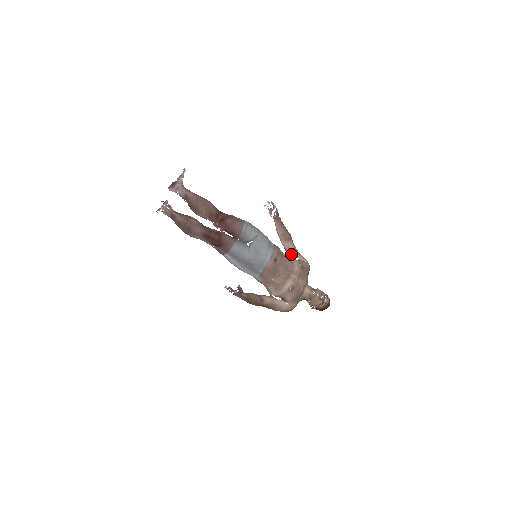
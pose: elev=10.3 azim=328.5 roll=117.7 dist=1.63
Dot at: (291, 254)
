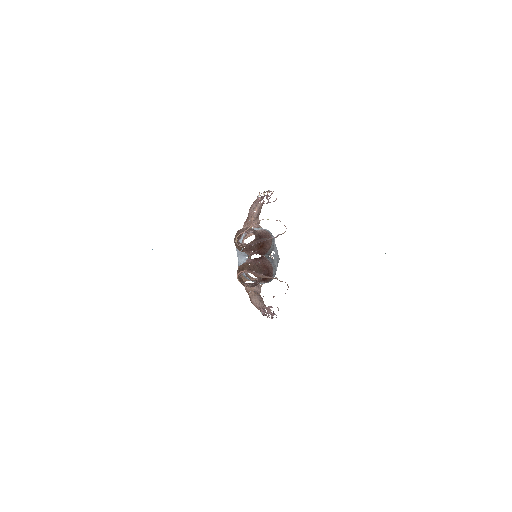
Dot at: occluded
